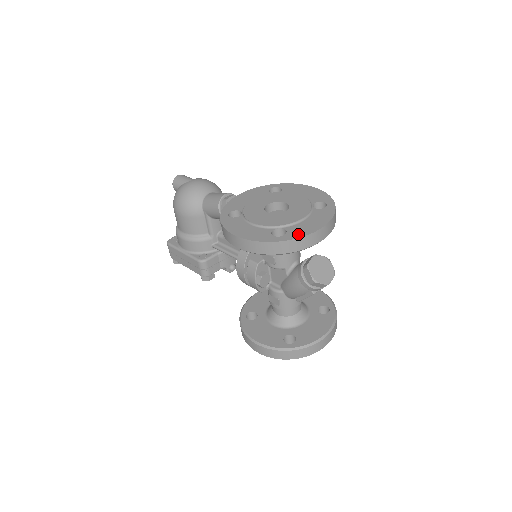
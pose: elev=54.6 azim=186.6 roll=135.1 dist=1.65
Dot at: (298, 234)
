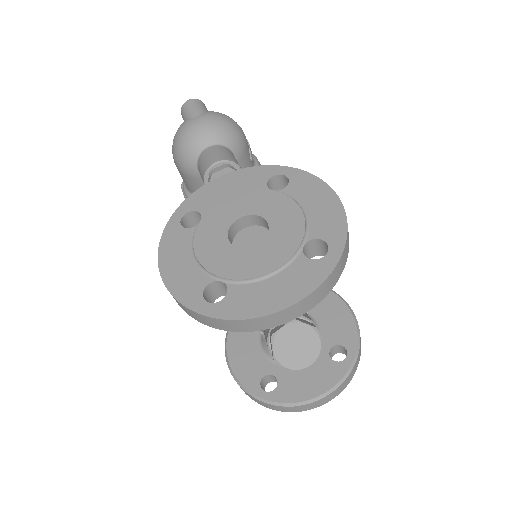
Dot at: (236, 310)
